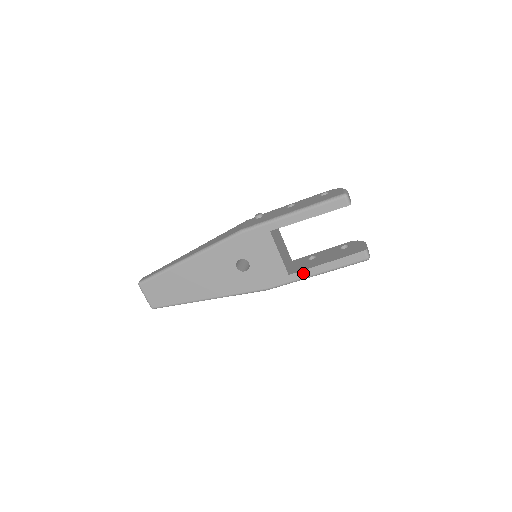
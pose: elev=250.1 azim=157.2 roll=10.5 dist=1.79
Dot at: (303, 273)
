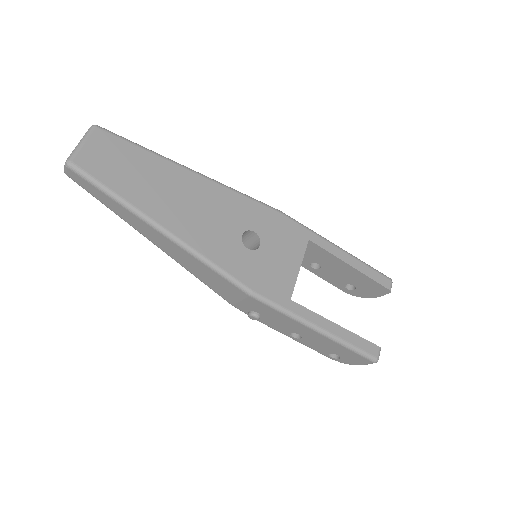
Dot at: (307, 312)
